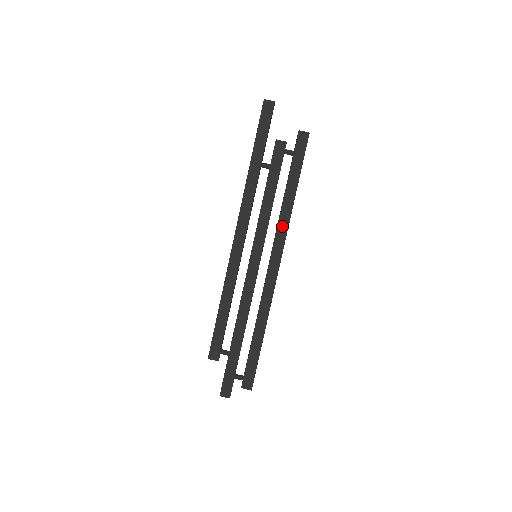
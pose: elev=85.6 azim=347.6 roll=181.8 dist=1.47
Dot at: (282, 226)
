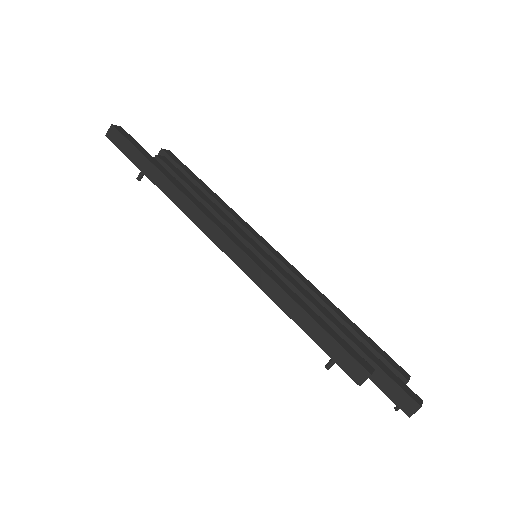
Dot at: (240, 220)
